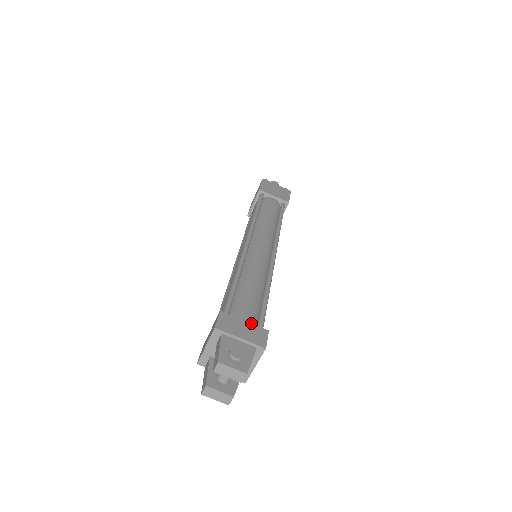
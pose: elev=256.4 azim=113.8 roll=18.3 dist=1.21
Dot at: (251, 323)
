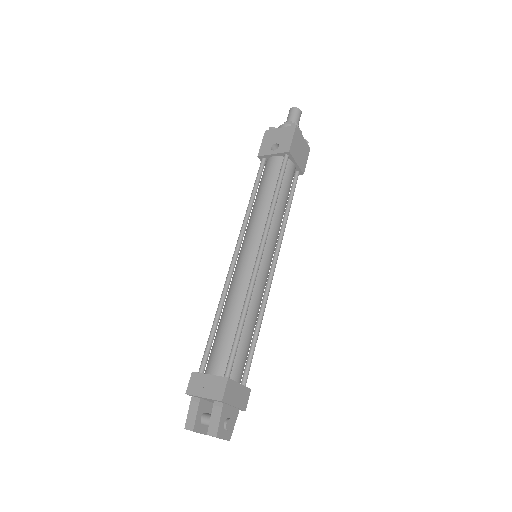
Dot at: (243, 385)
